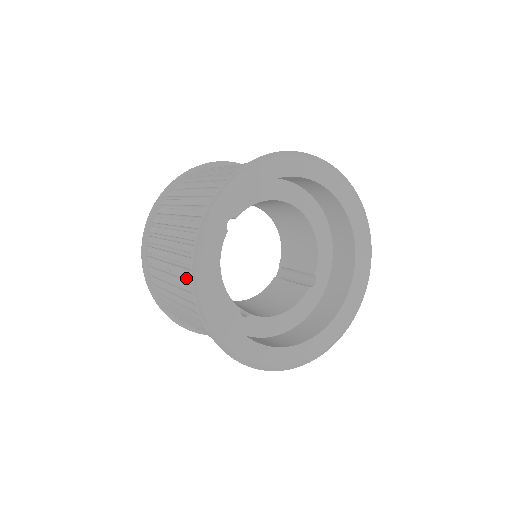
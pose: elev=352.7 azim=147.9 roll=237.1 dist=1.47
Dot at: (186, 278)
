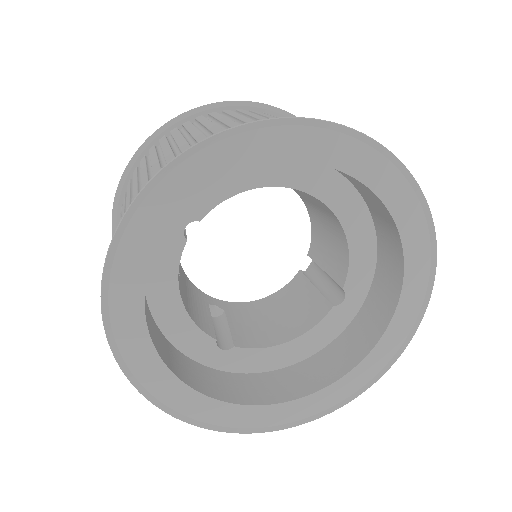
Dot at: occluded
